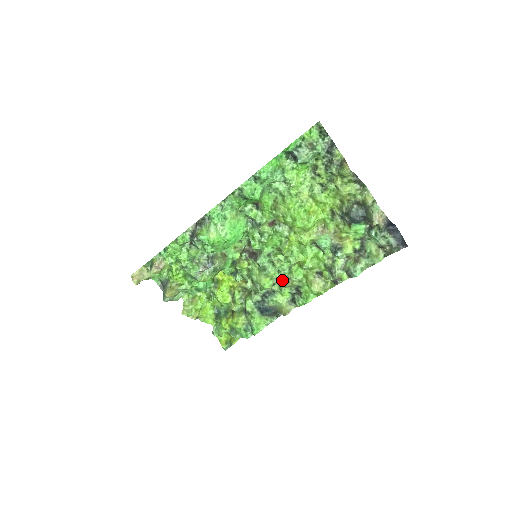
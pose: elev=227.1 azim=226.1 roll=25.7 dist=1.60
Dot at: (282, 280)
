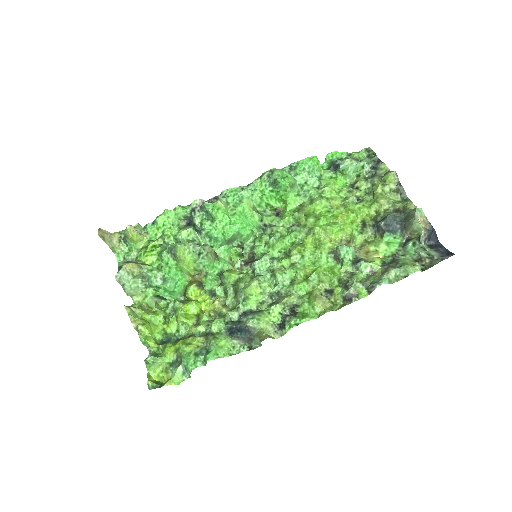
Dot at: (276, 297)
